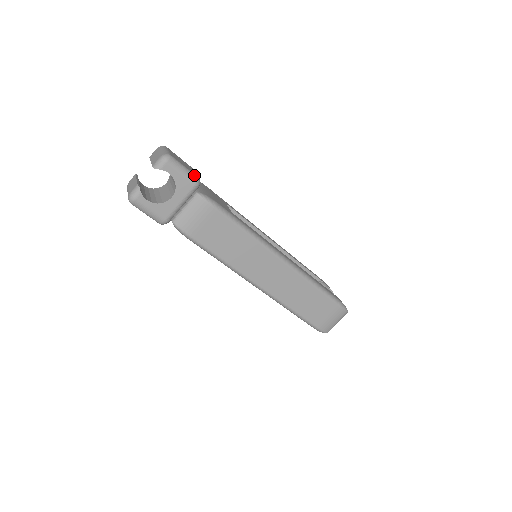
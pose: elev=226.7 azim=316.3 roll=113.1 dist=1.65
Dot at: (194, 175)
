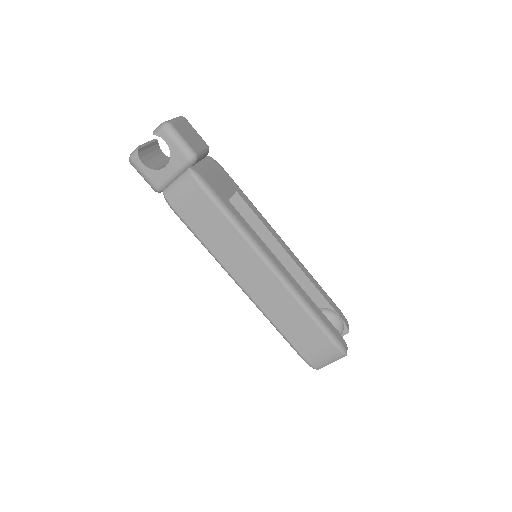
Dot at: (191, 149)
